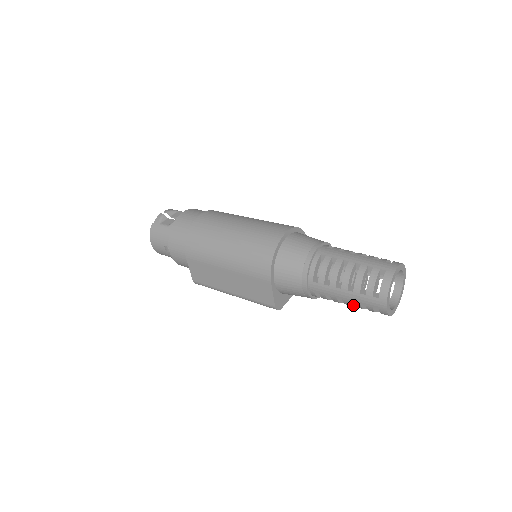
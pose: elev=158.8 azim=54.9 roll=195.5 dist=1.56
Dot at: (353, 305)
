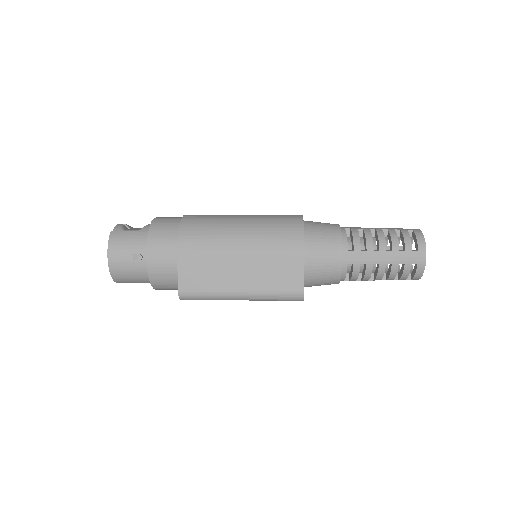
Dot at: (382, 277)
